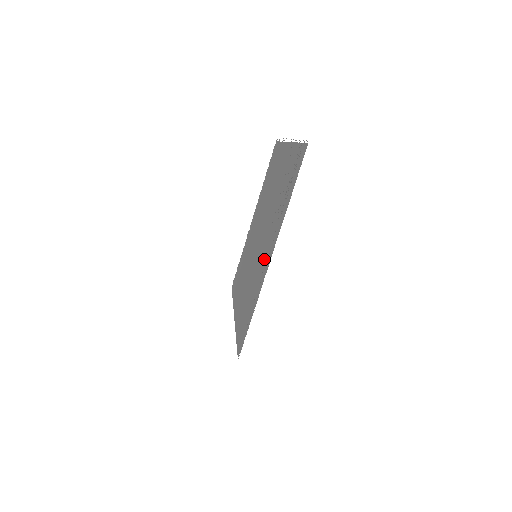
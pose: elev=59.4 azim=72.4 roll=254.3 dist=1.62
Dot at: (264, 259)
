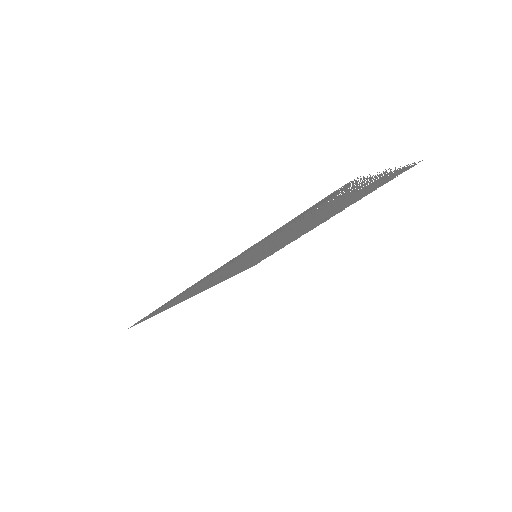
Dot at: (230, 265)
